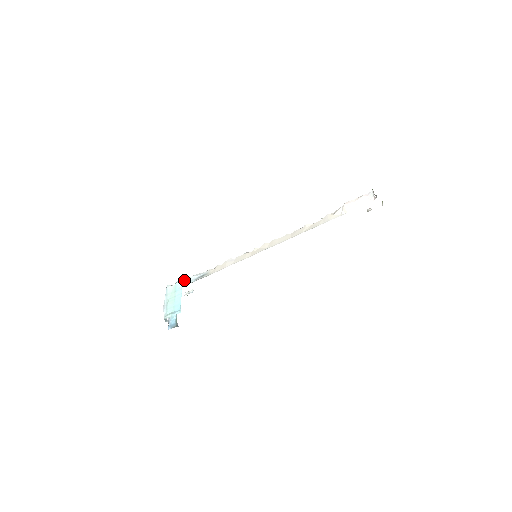
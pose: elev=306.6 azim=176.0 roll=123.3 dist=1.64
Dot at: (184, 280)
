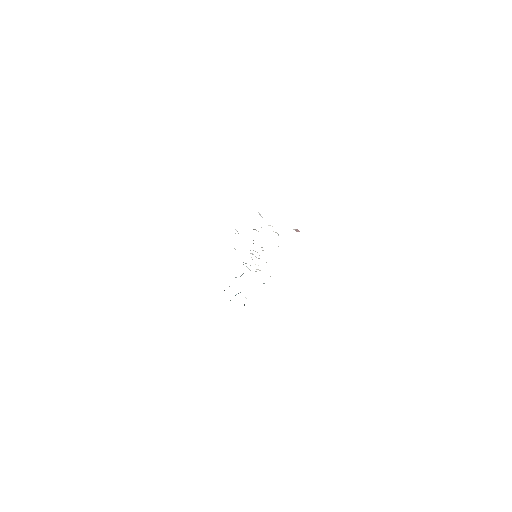
Dot at: occluded
